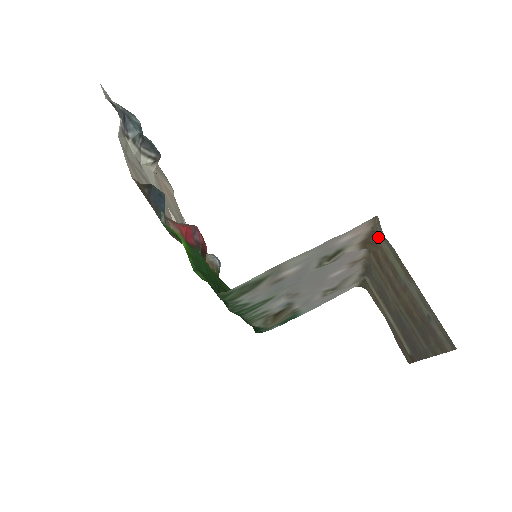
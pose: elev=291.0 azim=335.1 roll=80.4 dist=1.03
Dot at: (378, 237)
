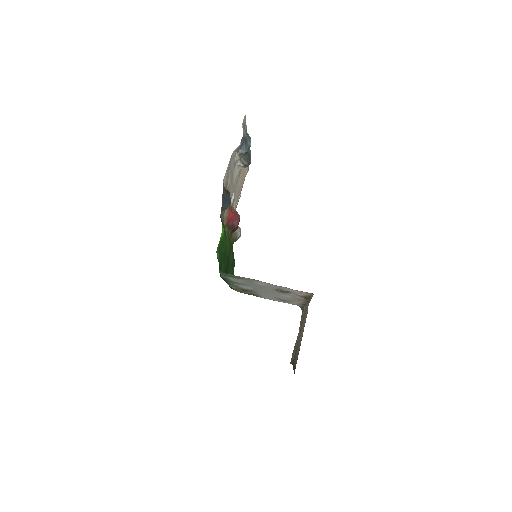
Dot at: occluded
